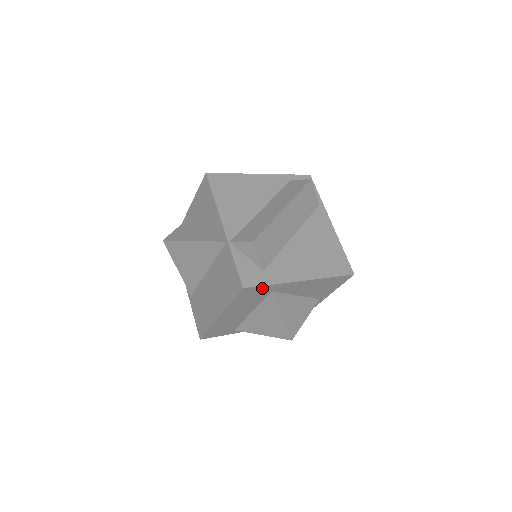
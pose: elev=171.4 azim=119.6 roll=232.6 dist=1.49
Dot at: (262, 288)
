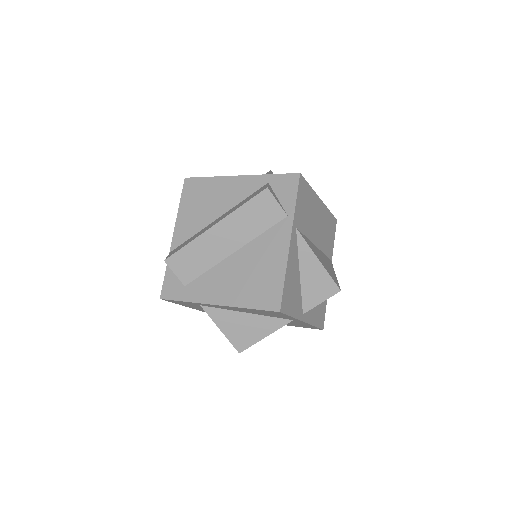
Dot at: (182, 302)
